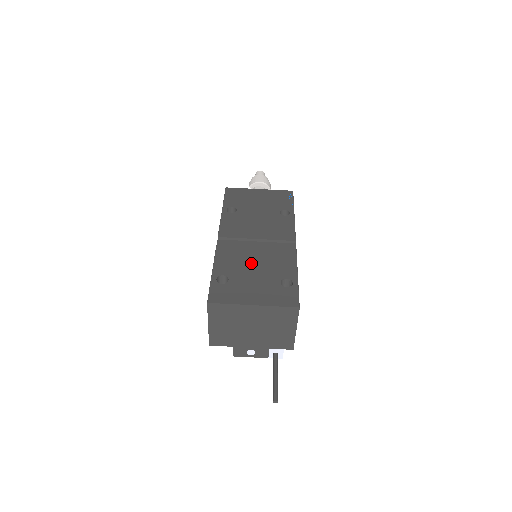
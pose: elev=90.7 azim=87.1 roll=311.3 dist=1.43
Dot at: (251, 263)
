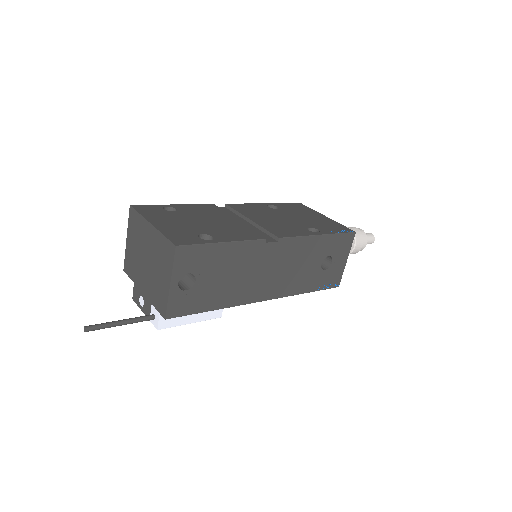
Dot at: (211, 219)
